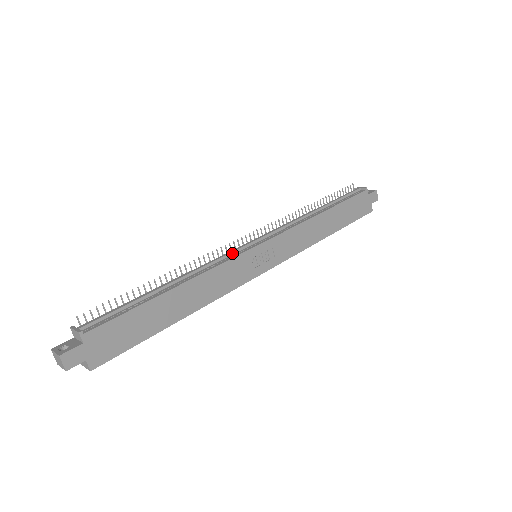
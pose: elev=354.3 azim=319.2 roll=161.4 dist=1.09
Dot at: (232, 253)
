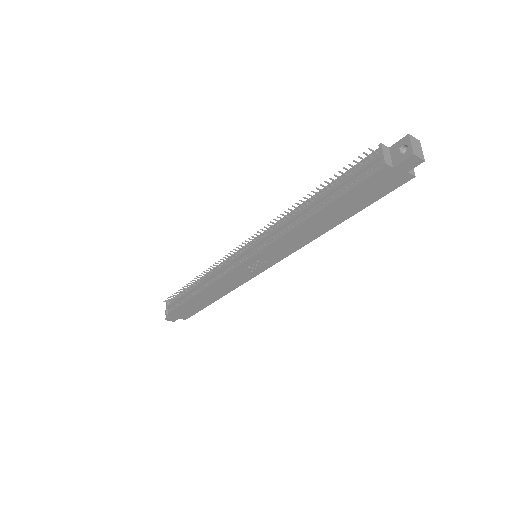
Dot at: (229, 265)
